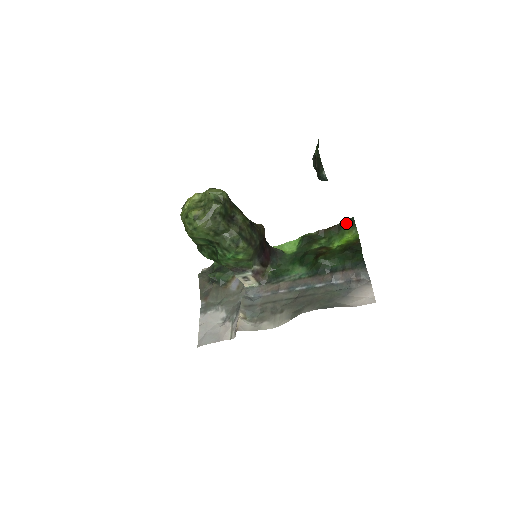
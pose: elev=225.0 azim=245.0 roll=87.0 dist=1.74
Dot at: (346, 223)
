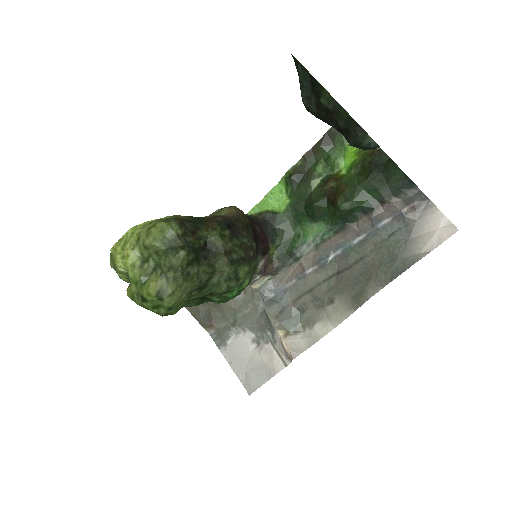
Dot at: occluded
